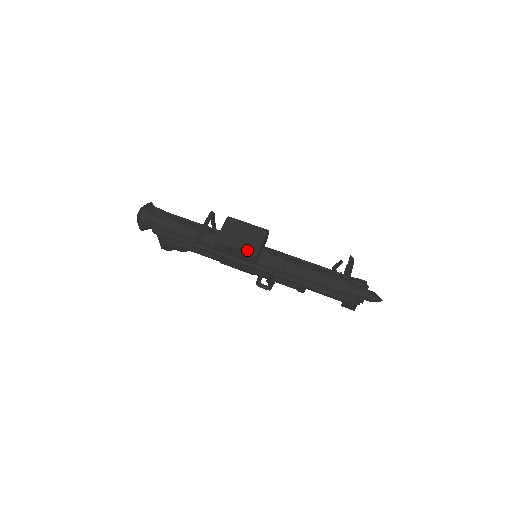
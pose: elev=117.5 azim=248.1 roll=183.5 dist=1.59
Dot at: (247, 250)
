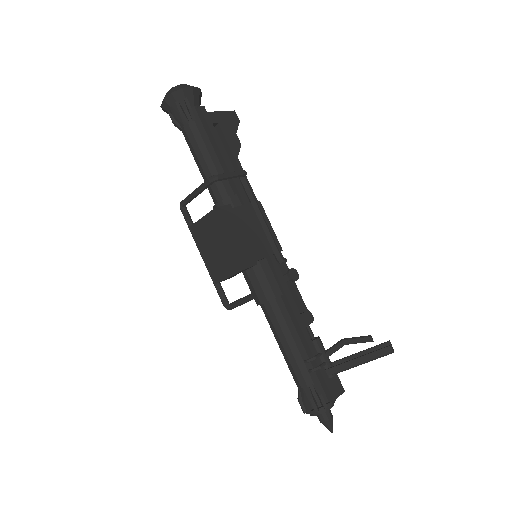
Dot at: (211, 269)
